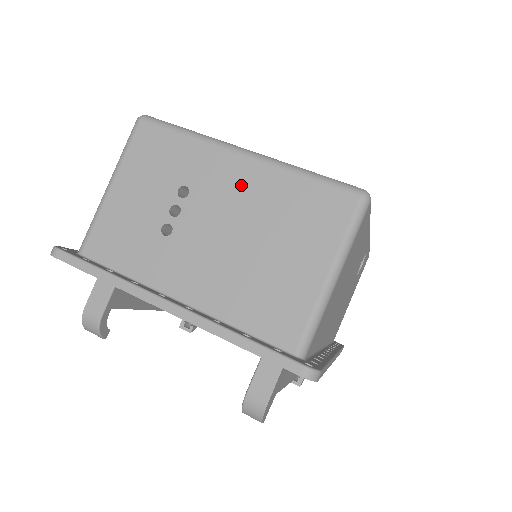
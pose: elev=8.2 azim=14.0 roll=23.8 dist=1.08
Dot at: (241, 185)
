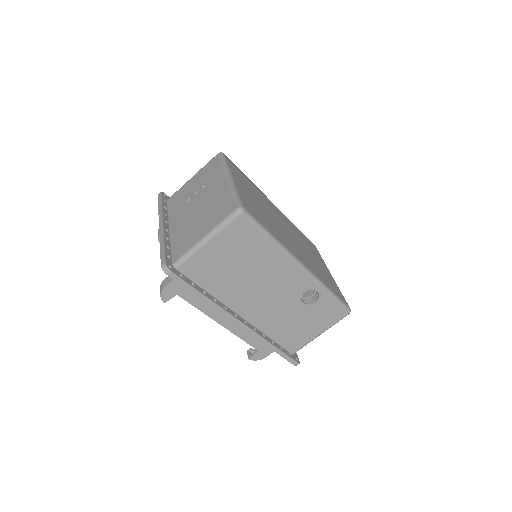
Dot at: (216, 190)
